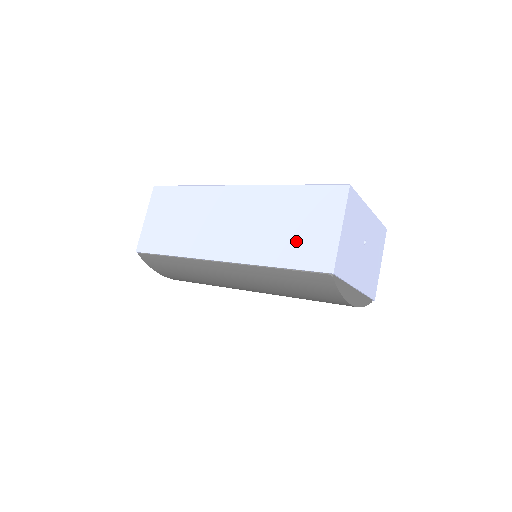
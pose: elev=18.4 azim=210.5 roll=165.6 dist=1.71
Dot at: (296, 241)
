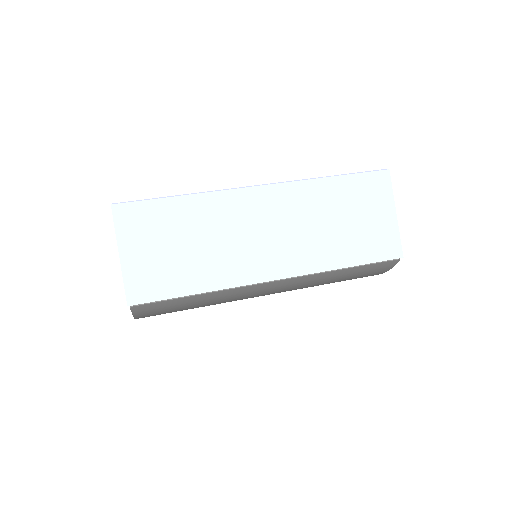
Dot at: (357, 236)
